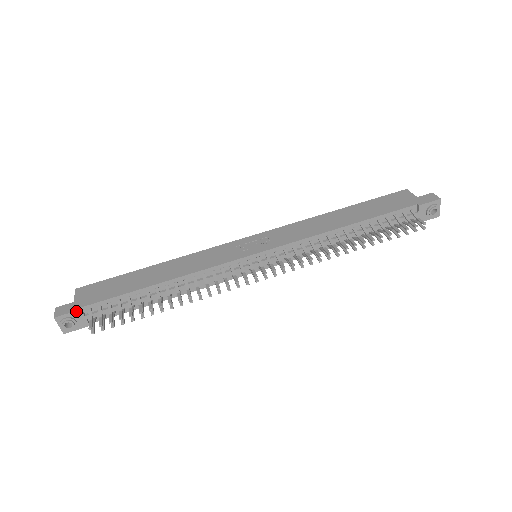
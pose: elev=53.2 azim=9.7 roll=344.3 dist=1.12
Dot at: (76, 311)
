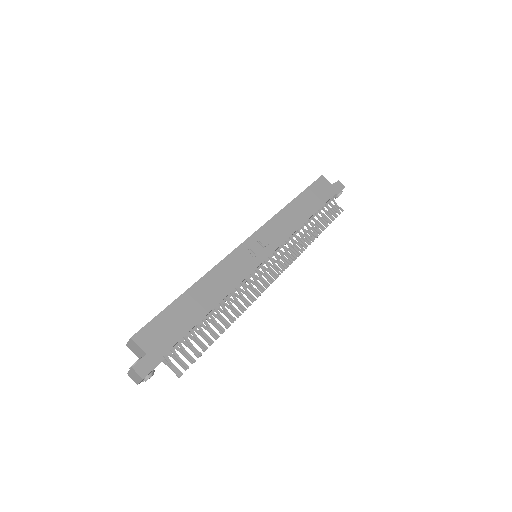
Dot at: occluded
